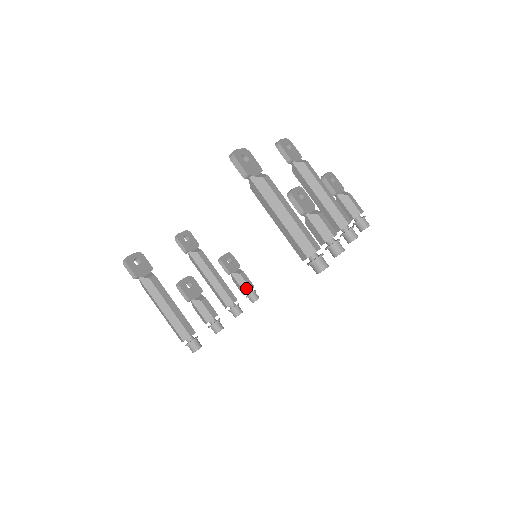
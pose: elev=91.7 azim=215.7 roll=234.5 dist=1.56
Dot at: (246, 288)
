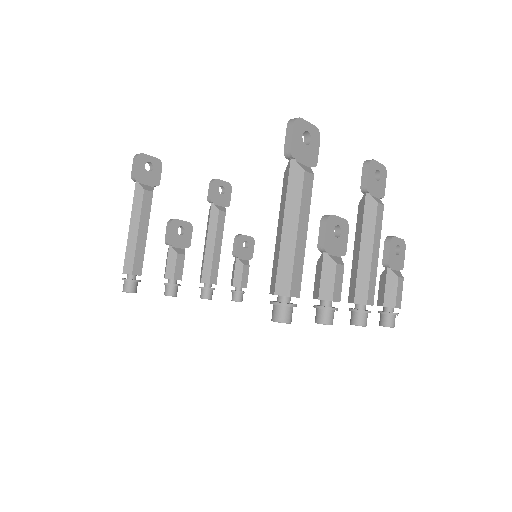
Dot at: (237, 282)
